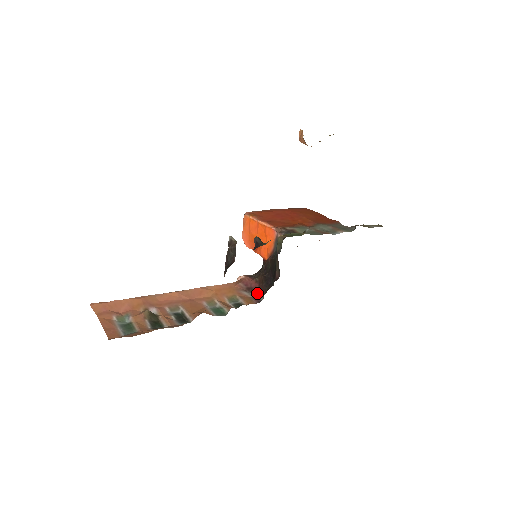
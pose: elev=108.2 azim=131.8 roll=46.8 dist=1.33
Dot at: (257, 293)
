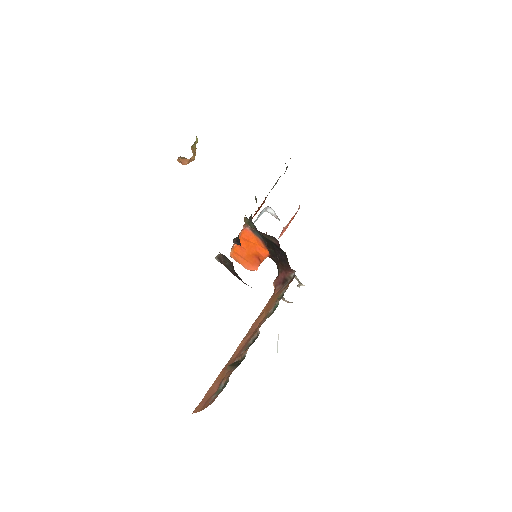
Dot at: (289, 275)
